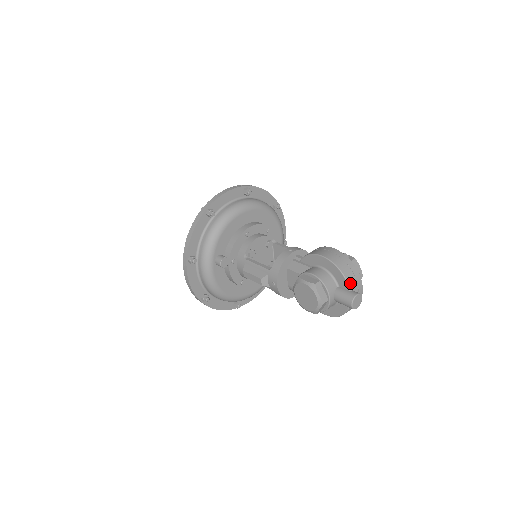
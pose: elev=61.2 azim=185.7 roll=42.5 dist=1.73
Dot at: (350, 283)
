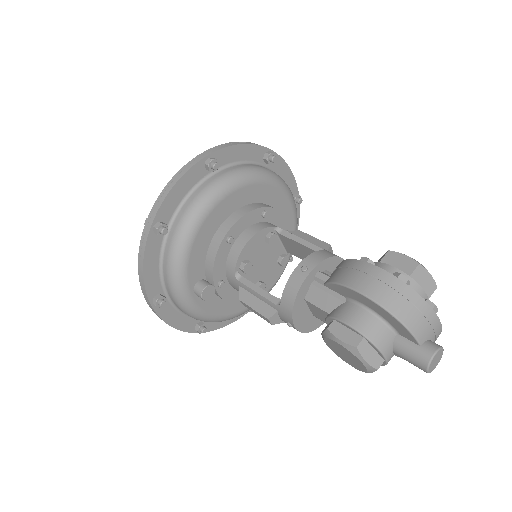
Dot at: (419, 334)
